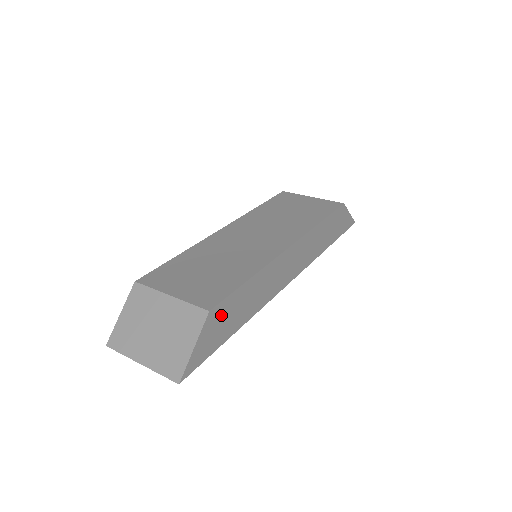
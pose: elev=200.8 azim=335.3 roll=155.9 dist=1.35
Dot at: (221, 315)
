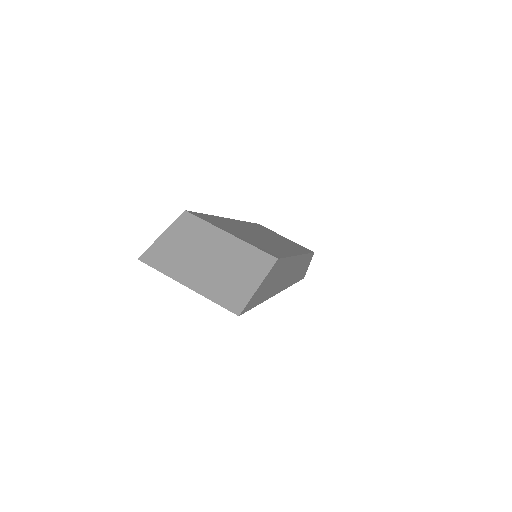
Dot at: (274, 272)
